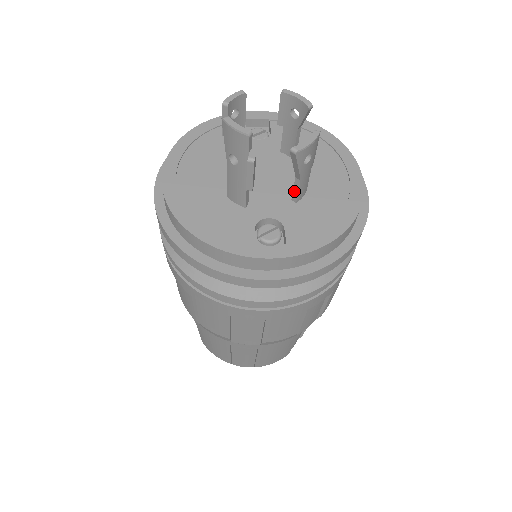
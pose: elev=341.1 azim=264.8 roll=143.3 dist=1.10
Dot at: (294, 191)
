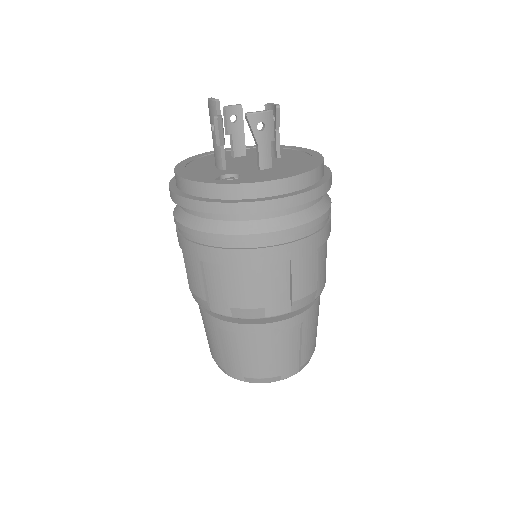
Dot at: (257, 159)
